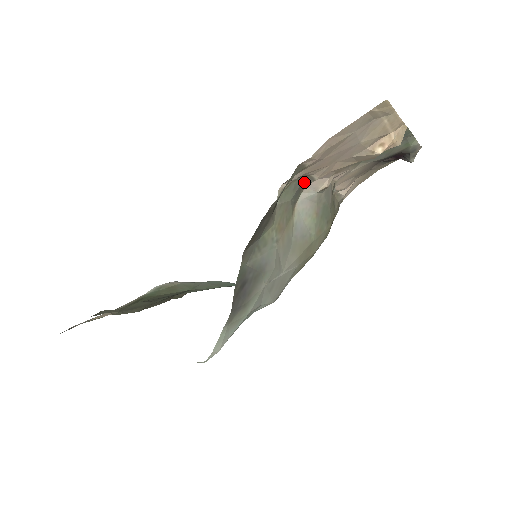
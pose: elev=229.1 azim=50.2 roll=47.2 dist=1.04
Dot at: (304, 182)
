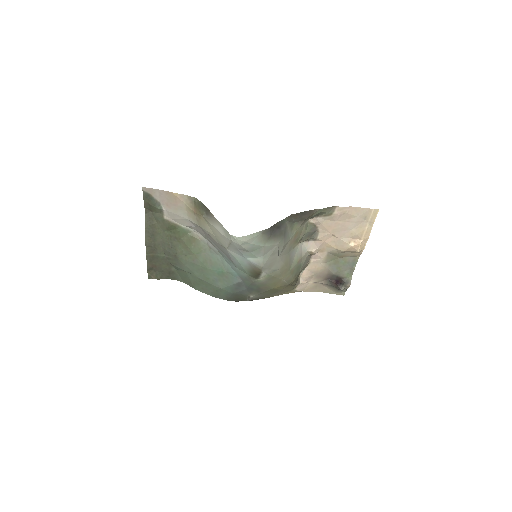
Dot at: (313, 234)
